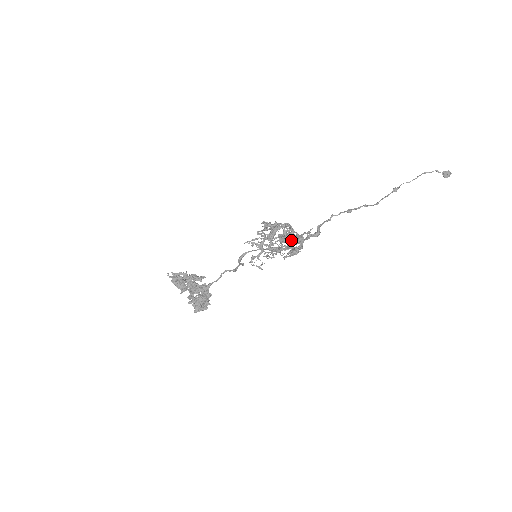
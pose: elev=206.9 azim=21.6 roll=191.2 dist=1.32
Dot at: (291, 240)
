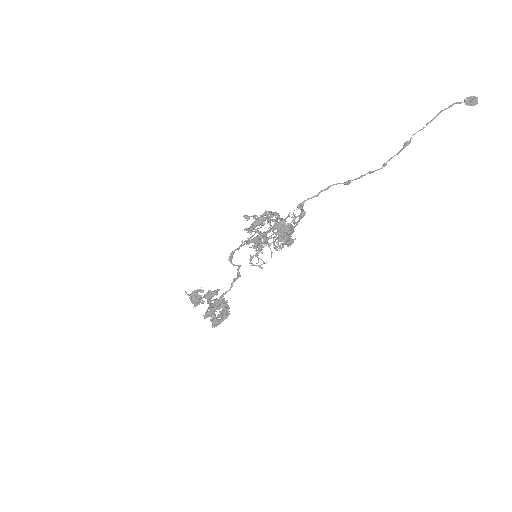
Dot at: occluded
